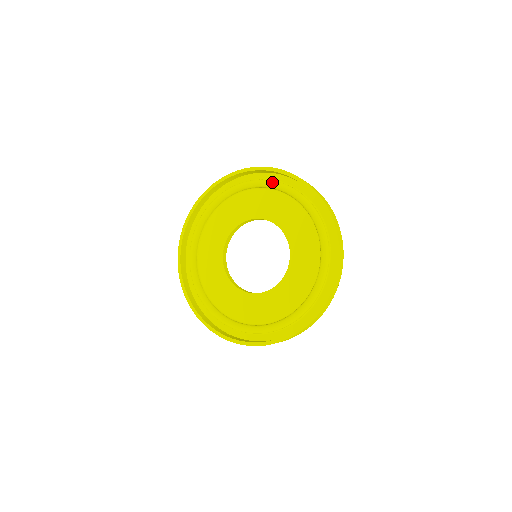
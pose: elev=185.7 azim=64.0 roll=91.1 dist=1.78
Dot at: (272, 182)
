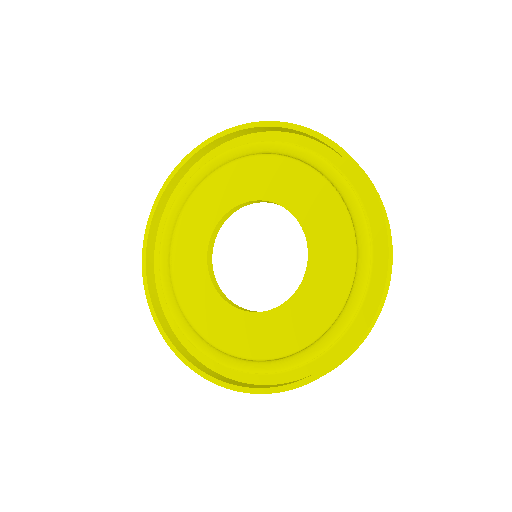
Dot at: (272, 143)
